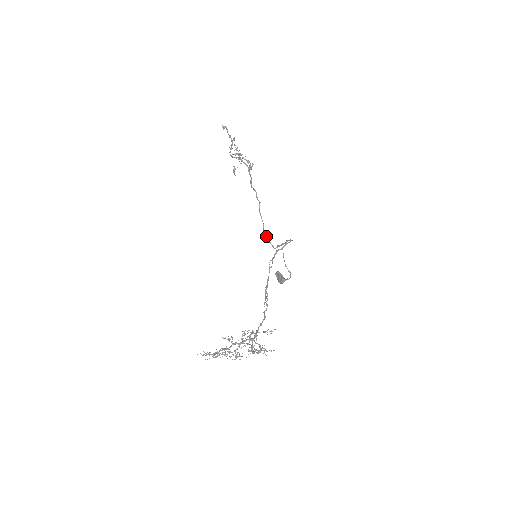
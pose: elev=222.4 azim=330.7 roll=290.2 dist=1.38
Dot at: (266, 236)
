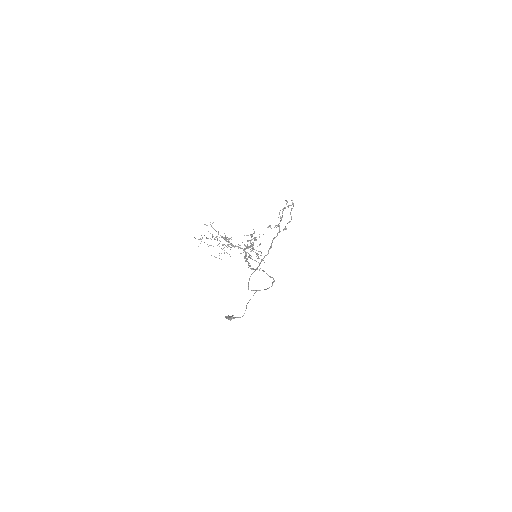
Dot at: occluded
